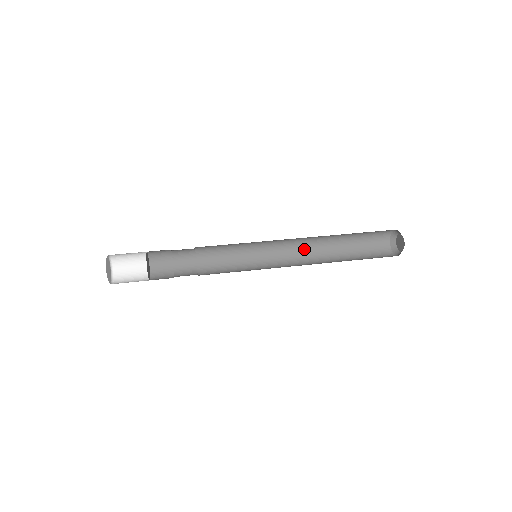
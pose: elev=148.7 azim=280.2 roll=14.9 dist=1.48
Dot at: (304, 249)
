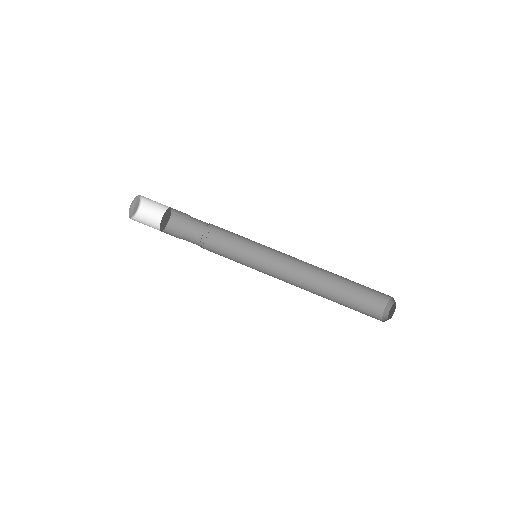
Dot at: (307, 263)
